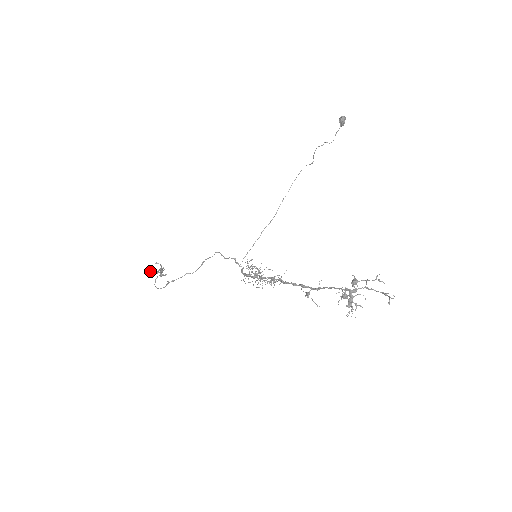
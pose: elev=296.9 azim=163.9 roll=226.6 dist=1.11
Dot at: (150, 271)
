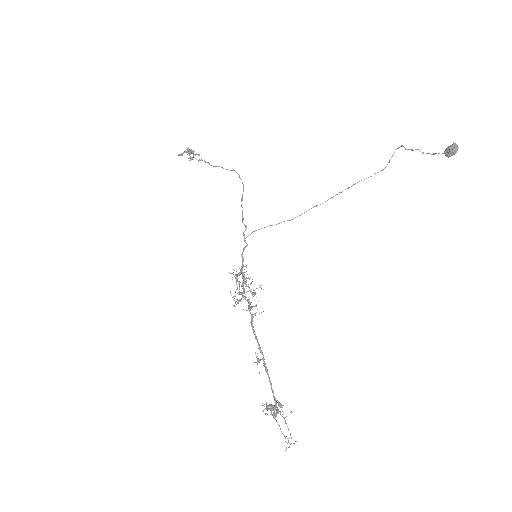
Dot at: (179, 155)
